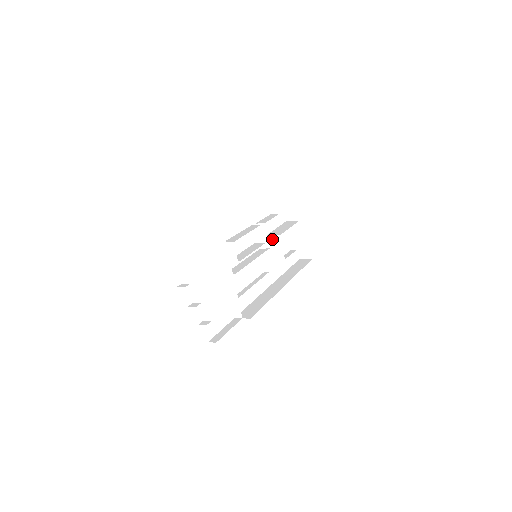
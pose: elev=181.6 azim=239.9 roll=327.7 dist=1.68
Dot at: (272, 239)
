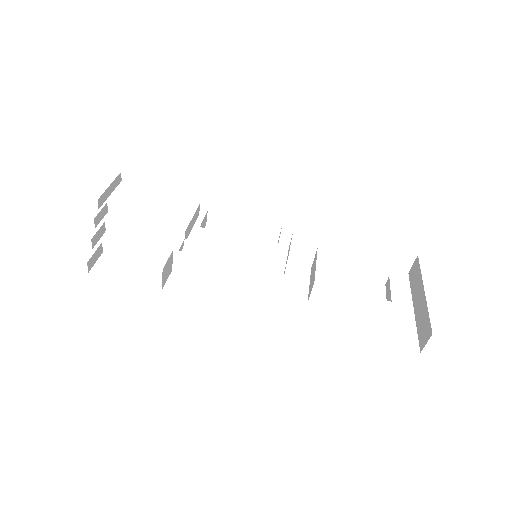
Dot at: (313, 264)
